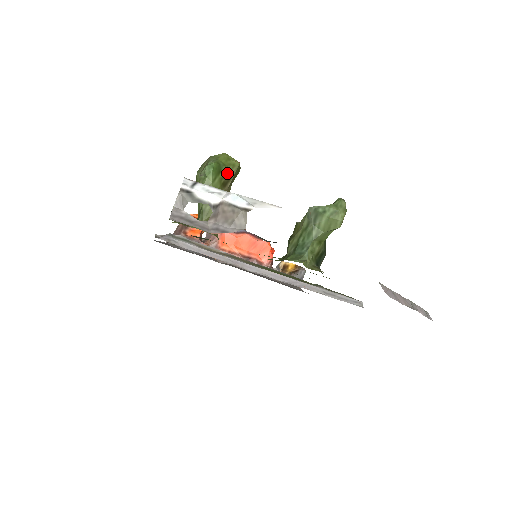
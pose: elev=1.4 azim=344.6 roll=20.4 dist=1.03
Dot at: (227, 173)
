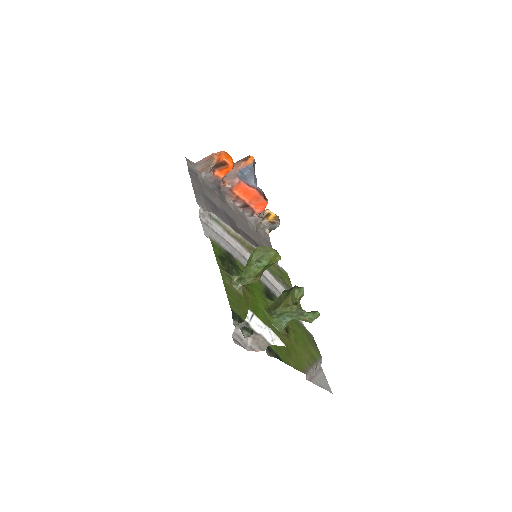
Dot at: (270, 265)
